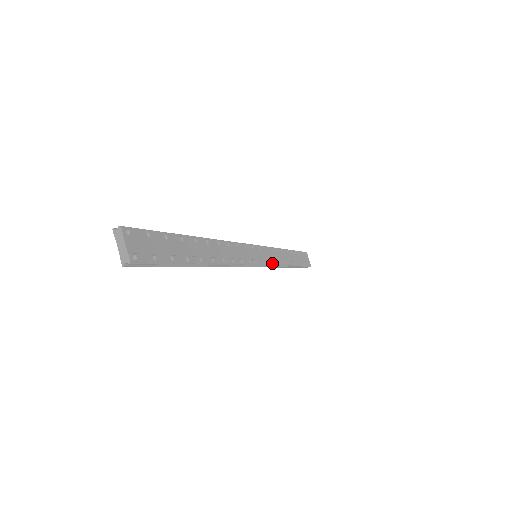
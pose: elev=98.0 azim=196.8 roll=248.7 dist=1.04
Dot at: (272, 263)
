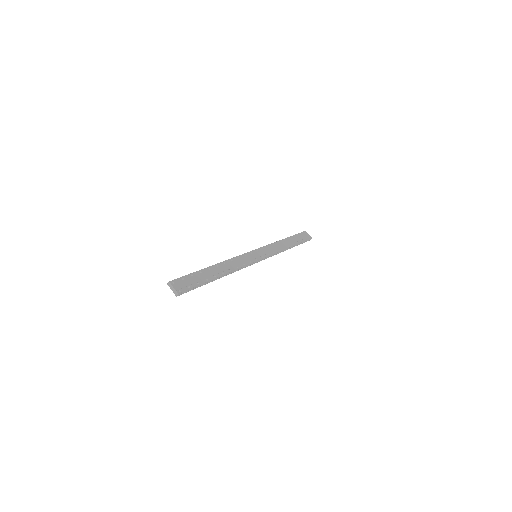
Dot at: (270, 254)
